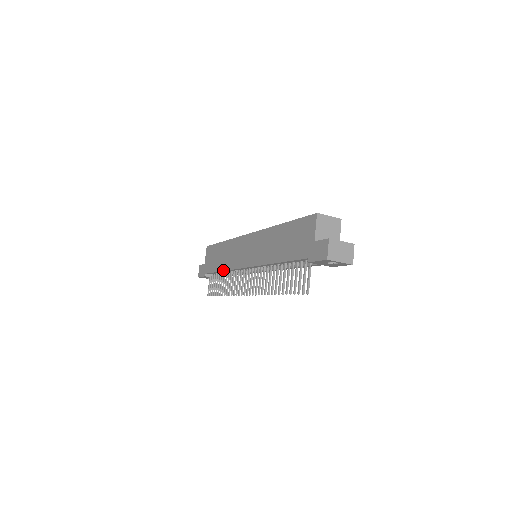
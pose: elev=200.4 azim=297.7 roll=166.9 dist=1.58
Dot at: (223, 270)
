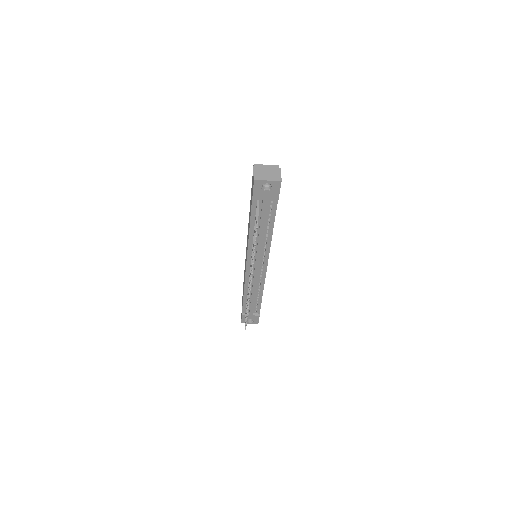
Dot at: occluded
